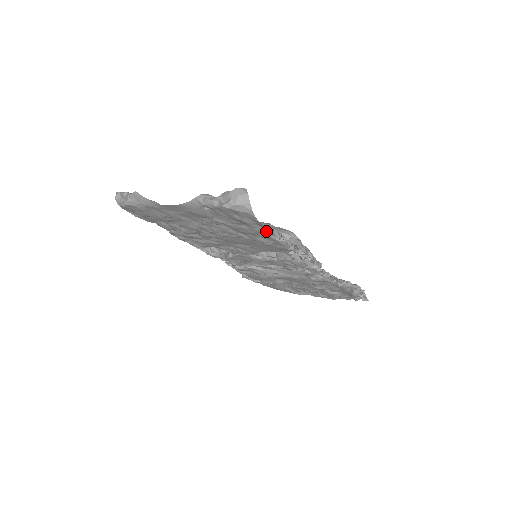
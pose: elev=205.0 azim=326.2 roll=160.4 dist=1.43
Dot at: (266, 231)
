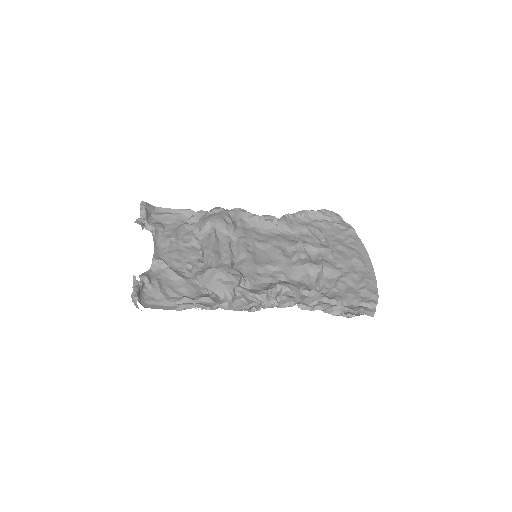
Dot at: (182, 306)
